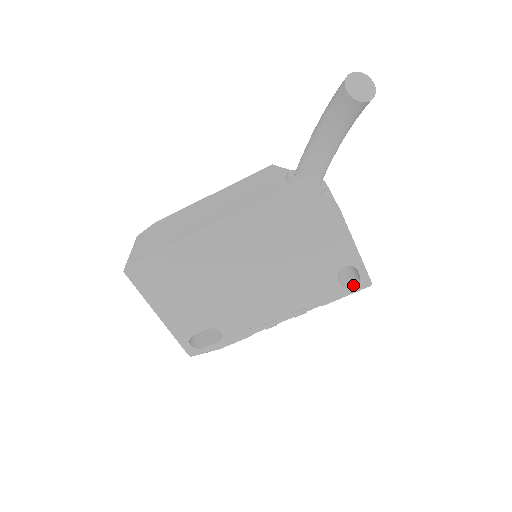
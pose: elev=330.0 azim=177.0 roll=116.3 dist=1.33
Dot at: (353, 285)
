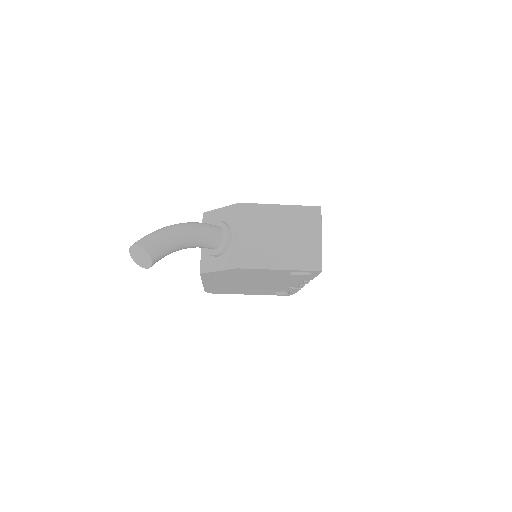
Dot at: occluded
